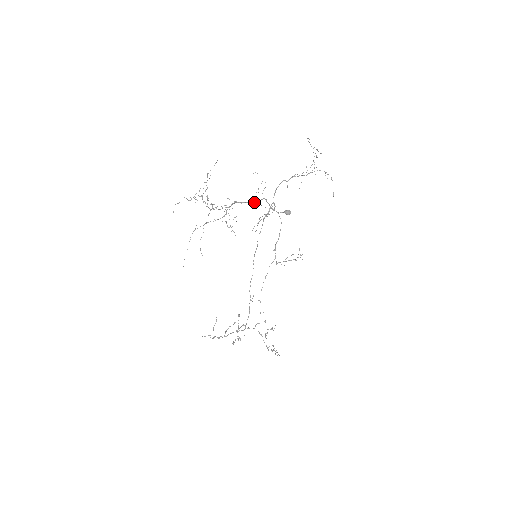
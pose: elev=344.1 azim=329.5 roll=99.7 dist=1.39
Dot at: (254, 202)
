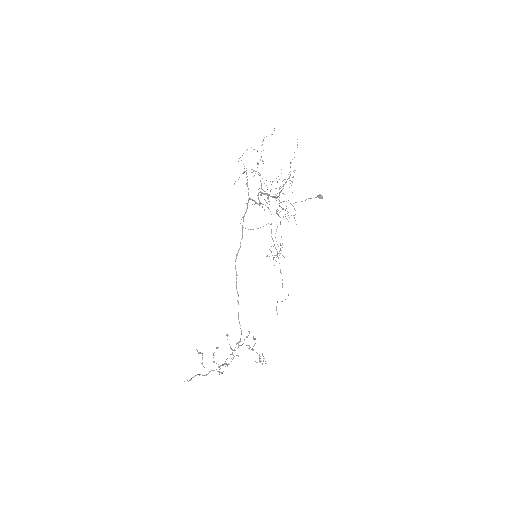
Dot at: occluded
